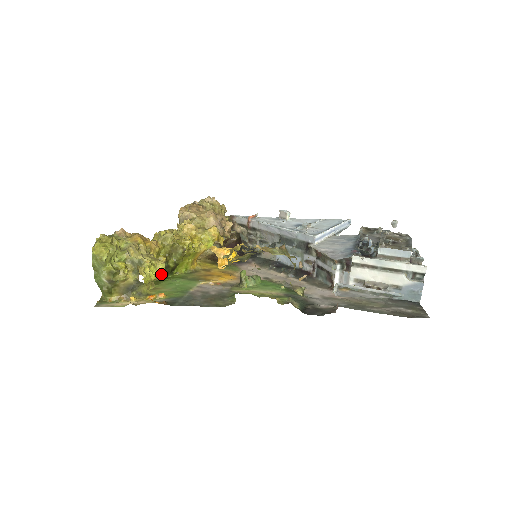
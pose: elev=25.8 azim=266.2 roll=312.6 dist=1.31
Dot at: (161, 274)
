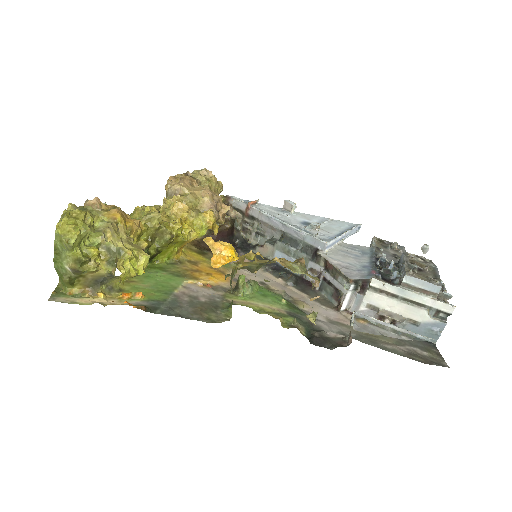
Dot at: (143, 269)
